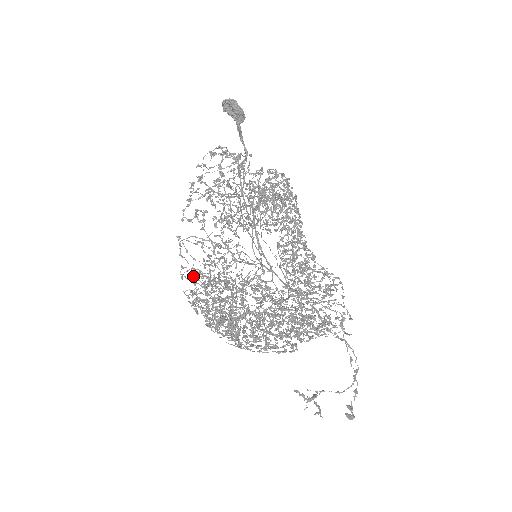
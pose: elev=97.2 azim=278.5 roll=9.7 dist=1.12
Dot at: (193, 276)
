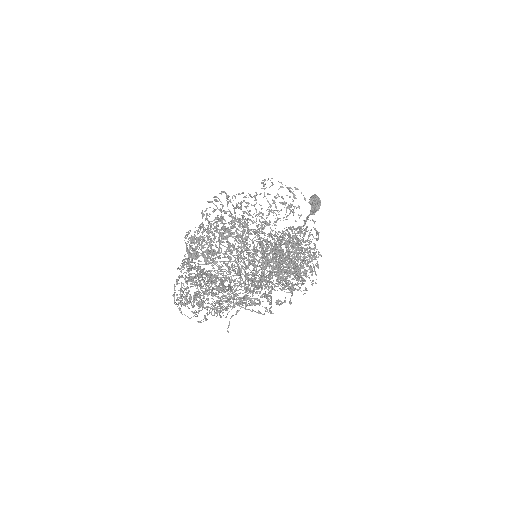
Dot at: occluded
